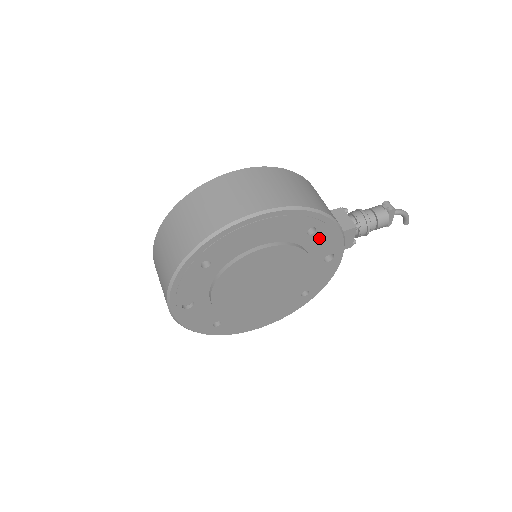
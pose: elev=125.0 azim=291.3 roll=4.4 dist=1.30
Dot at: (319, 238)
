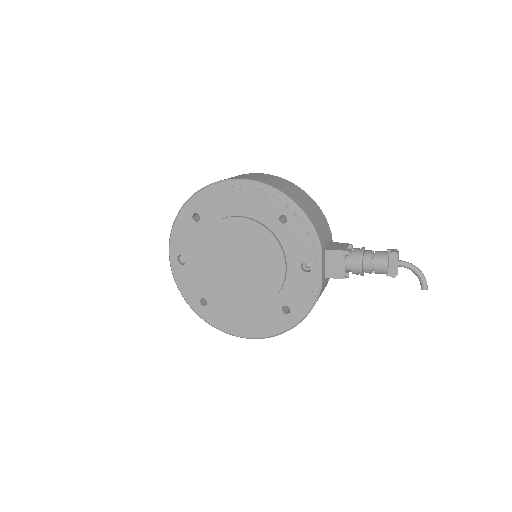
Dot at: (292, 233)
